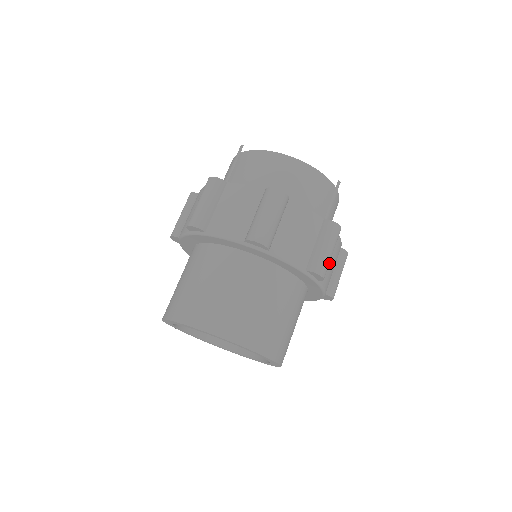
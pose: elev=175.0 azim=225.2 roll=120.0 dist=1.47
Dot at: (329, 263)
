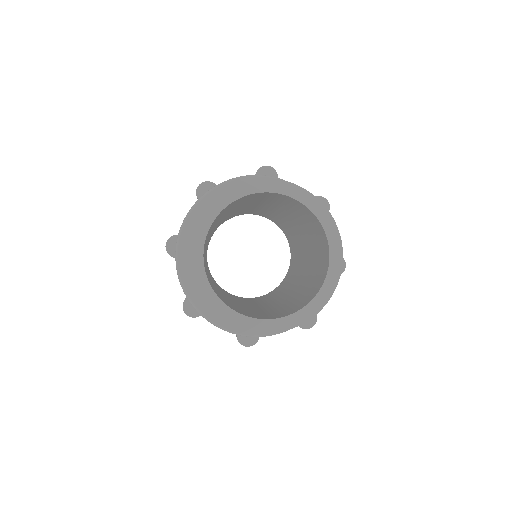
Dot at: occluded
